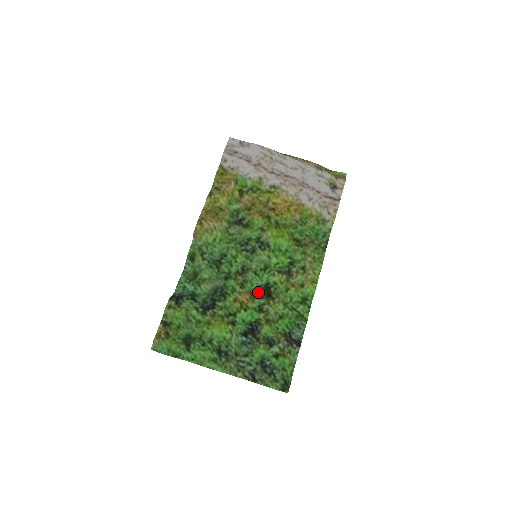
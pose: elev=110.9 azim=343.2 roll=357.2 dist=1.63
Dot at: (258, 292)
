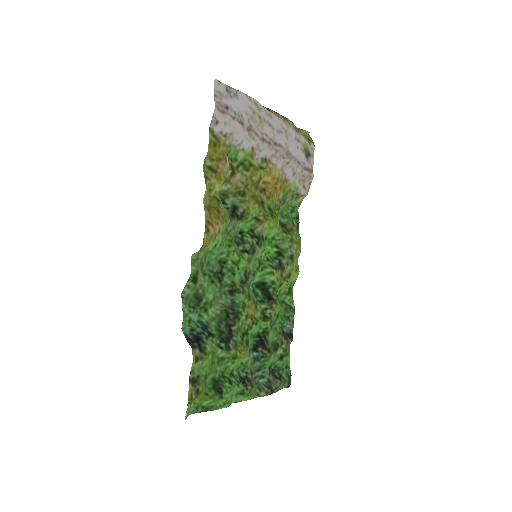
Dot at: (255, 295)
